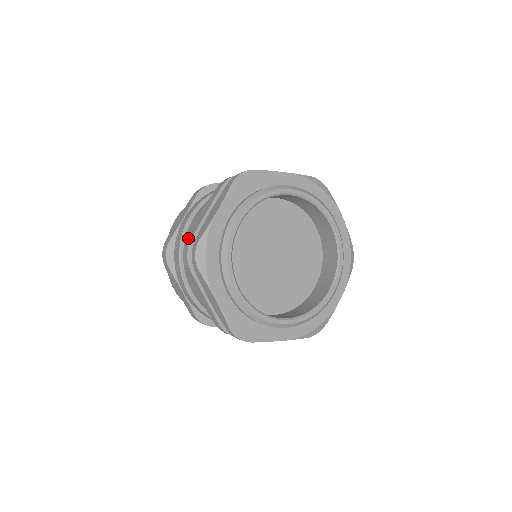
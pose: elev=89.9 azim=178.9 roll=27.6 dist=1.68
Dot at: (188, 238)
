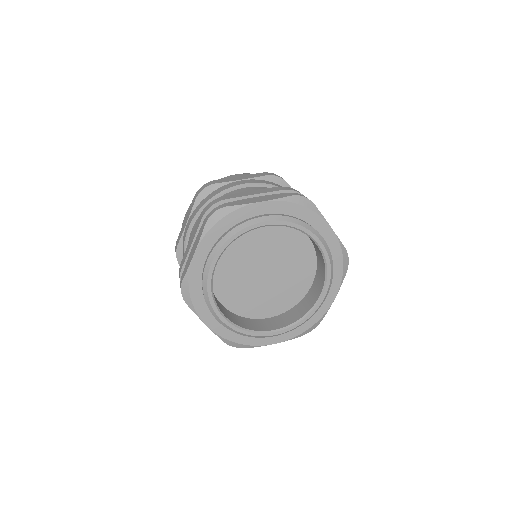
Dot at: (180, 266)
